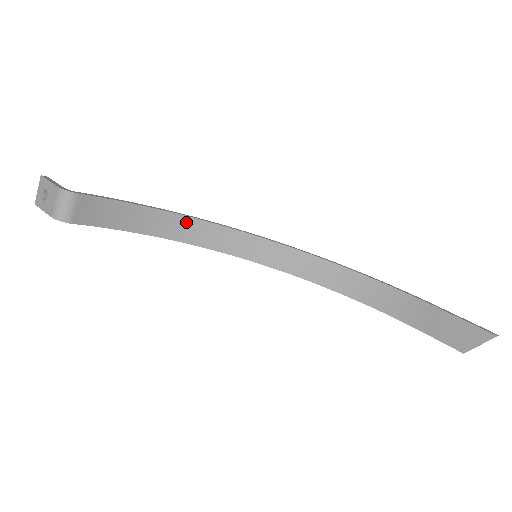
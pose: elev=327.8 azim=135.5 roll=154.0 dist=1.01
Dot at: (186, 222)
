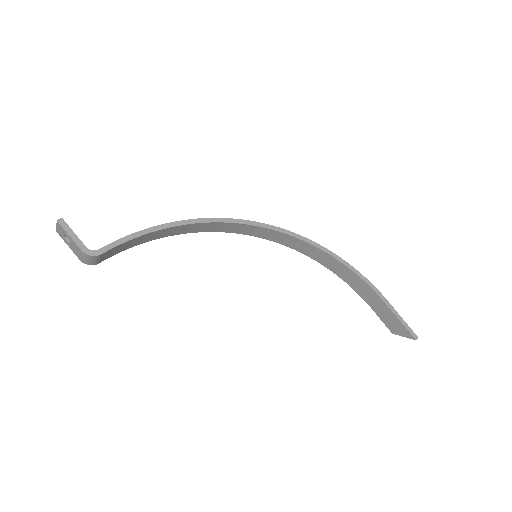
Dot at: (195, 225)
